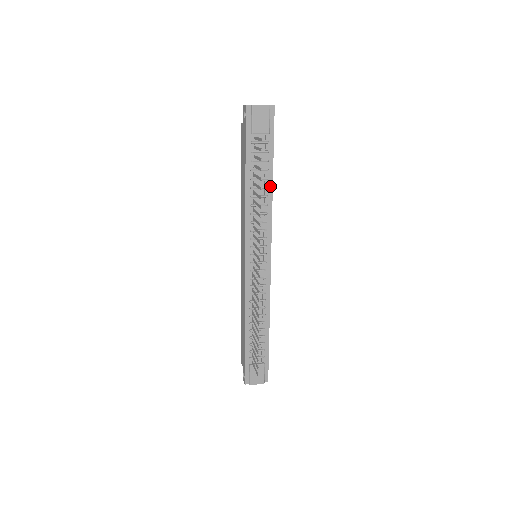
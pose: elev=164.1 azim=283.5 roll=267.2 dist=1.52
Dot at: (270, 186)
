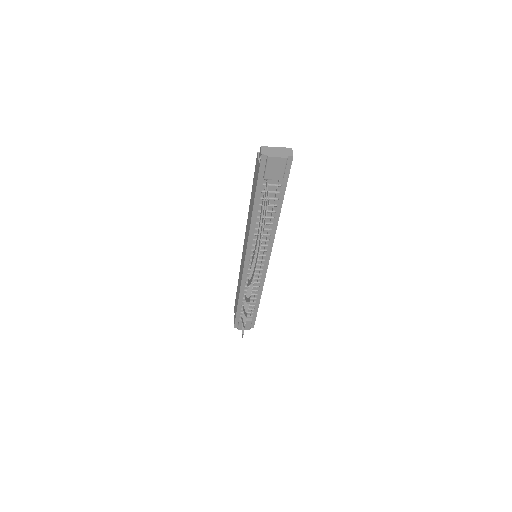
Dot at: (277, 216)
